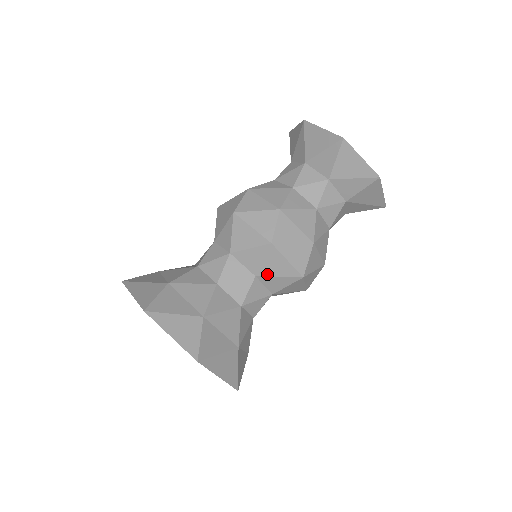
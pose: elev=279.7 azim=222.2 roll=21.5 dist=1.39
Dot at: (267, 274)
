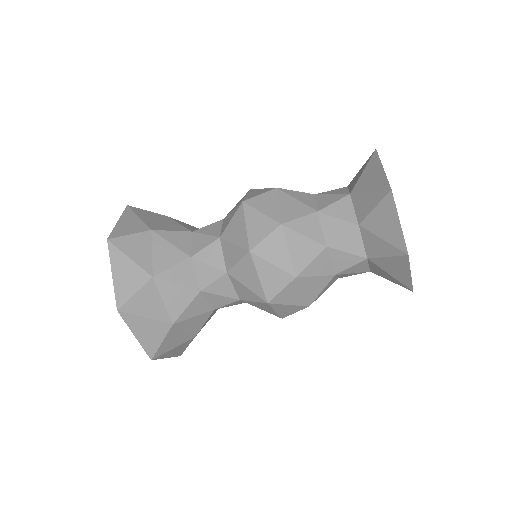
Dot at: (251, 304)
